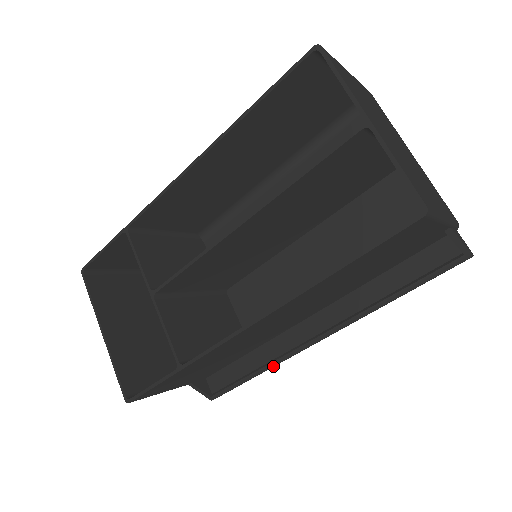
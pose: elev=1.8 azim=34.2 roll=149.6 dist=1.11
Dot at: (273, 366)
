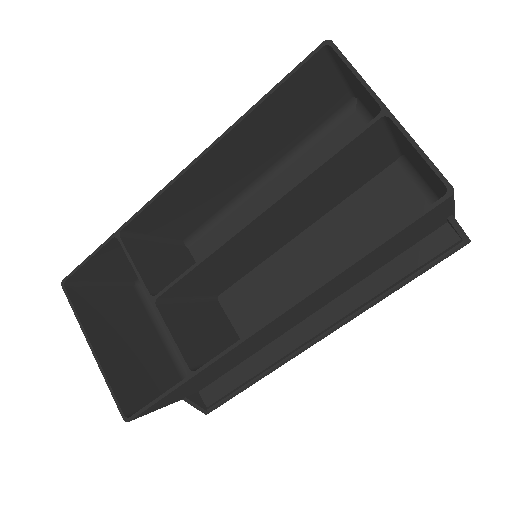
Dot at: (274, 370)
